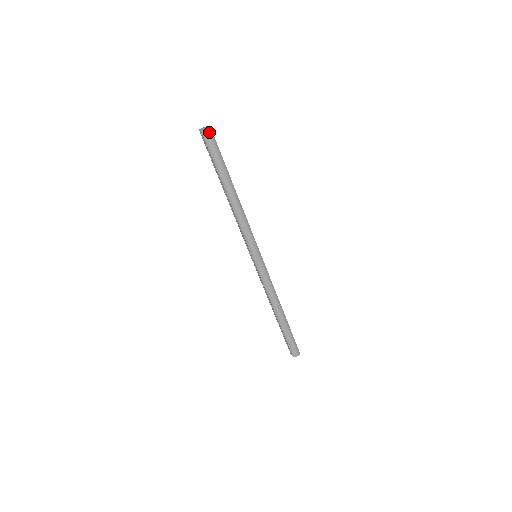
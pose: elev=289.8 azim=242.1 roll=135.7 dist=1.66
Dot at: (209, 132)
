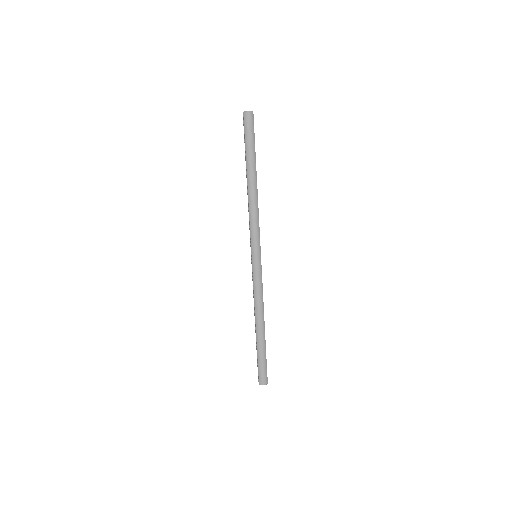
Dot at: (250, 115)
